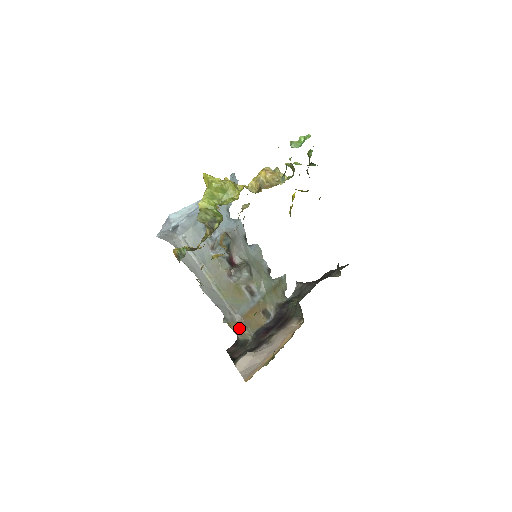
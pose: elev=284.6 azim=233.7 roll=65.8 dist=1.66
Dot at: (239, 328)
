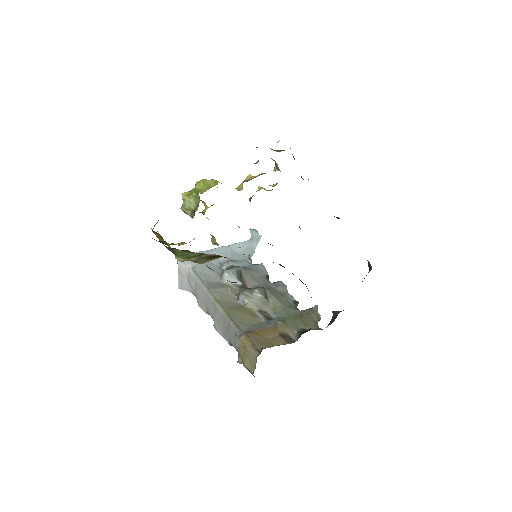
Dot at: (245, 348)
